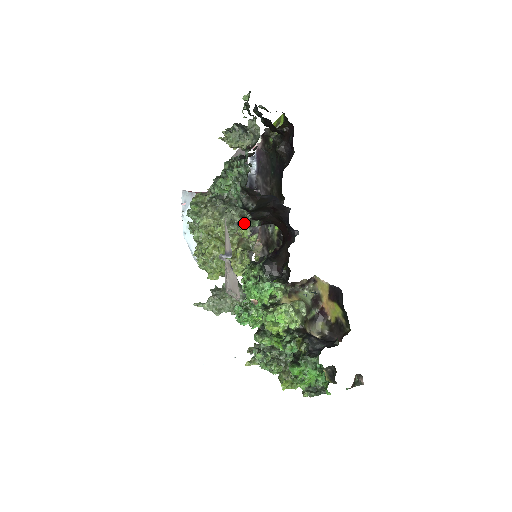
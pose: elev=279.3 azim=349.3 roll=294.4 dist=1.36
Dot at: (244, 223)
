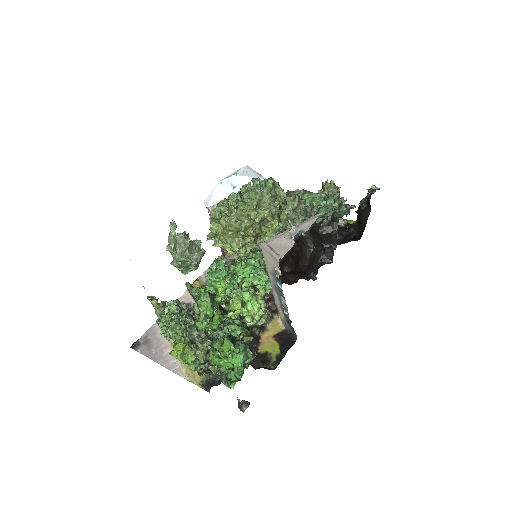
Dot at: (278, 232)
